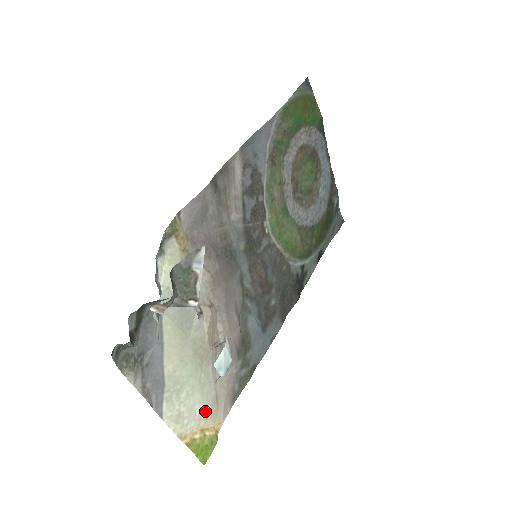
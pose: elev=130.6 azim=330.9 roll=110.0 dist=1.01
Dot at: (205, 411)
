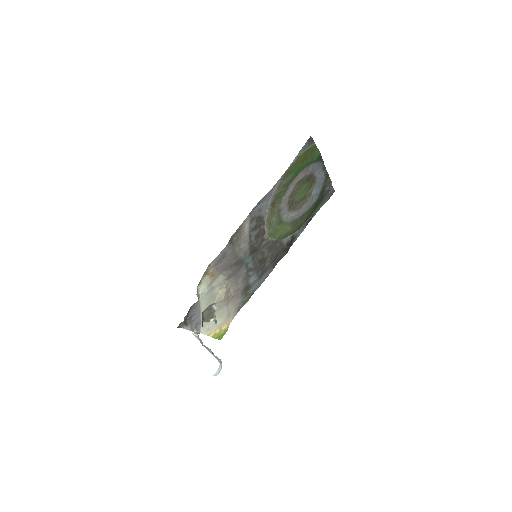
Dot at: (222, 321)
